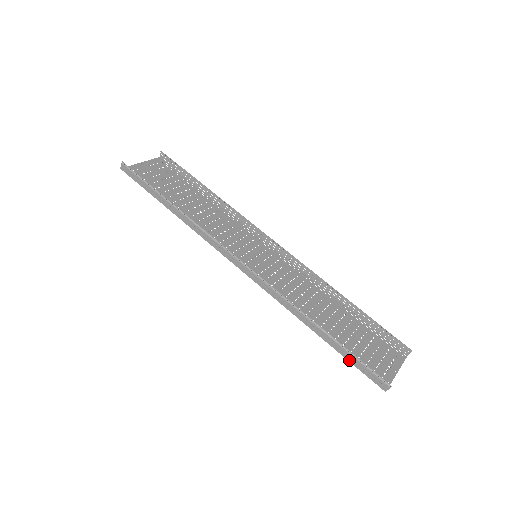
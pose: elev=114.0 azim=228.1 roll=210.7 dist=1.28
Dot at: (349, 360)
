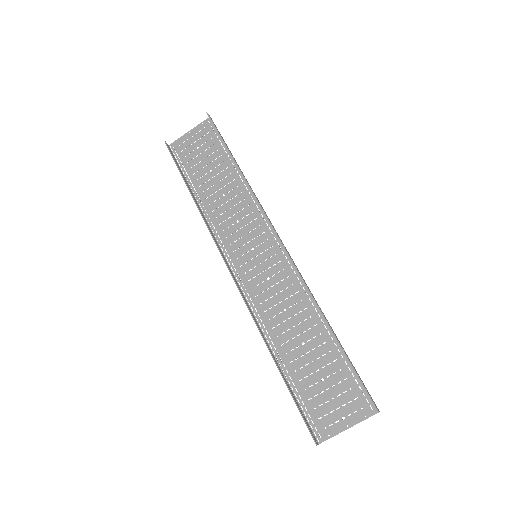
Dot at: (295, 399)
